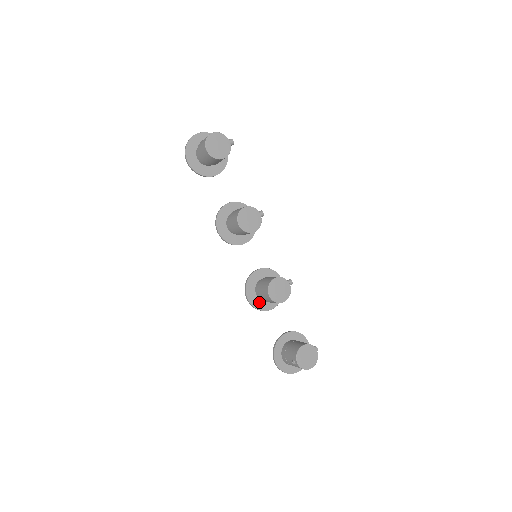
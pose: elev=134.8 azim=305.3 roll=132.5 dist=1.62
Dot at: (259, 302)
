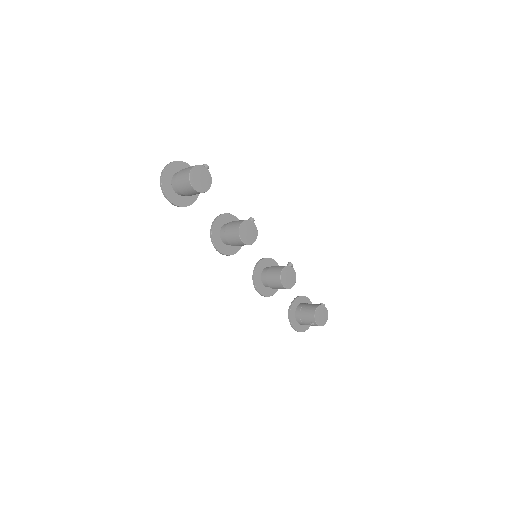
Dot at: (268, 290)
